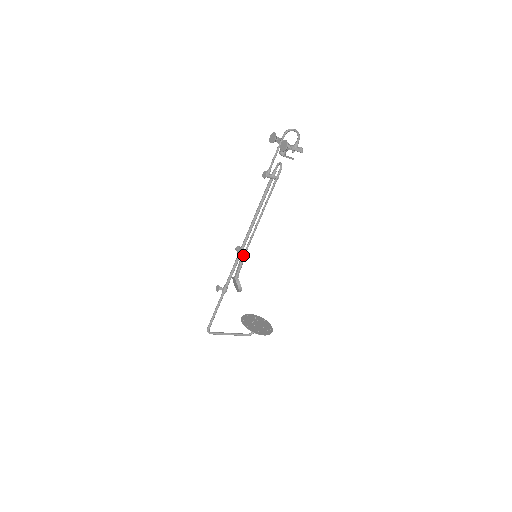
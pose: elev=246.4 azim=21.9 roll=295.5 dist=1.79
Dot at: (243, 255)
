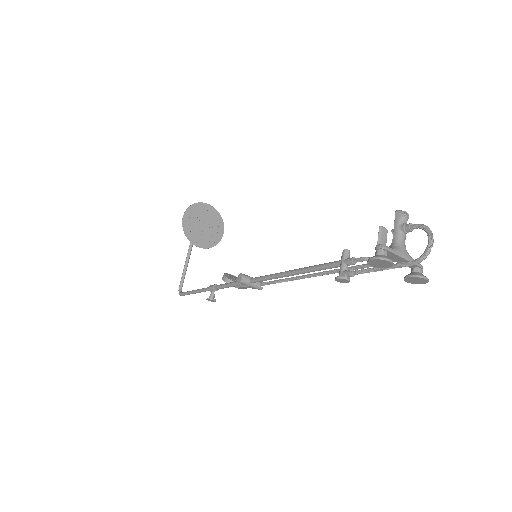
Dot at: (262, 288)
